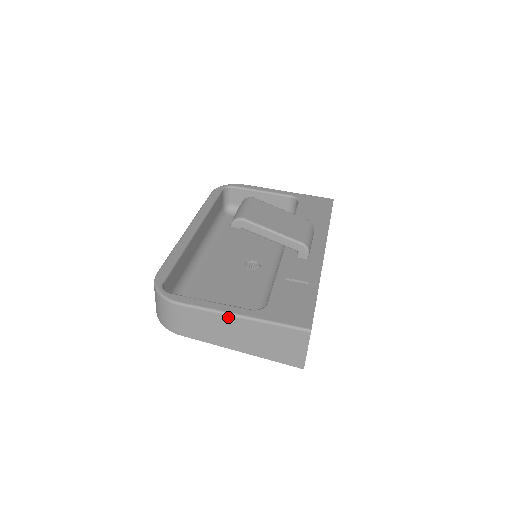
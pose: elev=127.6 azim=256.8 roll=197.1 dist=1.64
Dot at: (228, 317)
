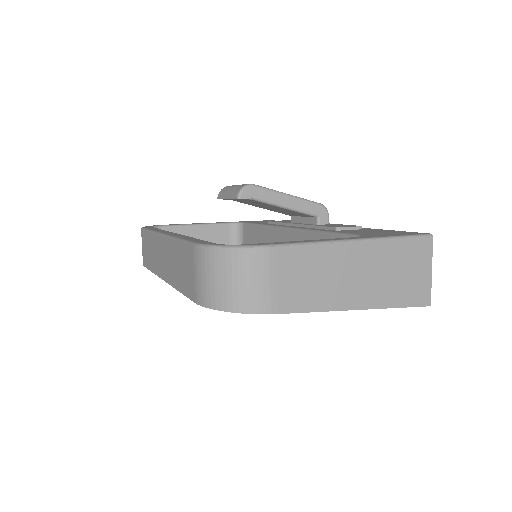
Dot at: (342, 247)
